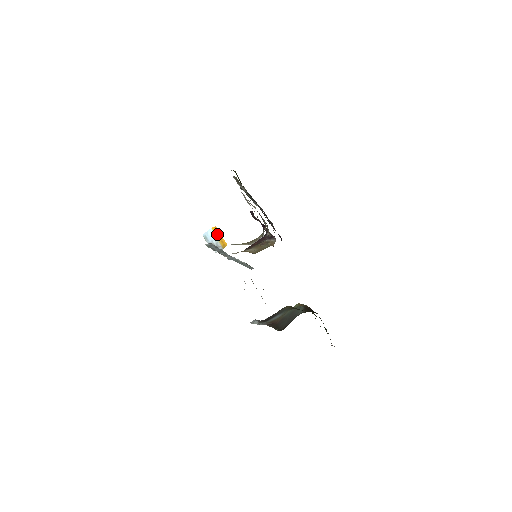
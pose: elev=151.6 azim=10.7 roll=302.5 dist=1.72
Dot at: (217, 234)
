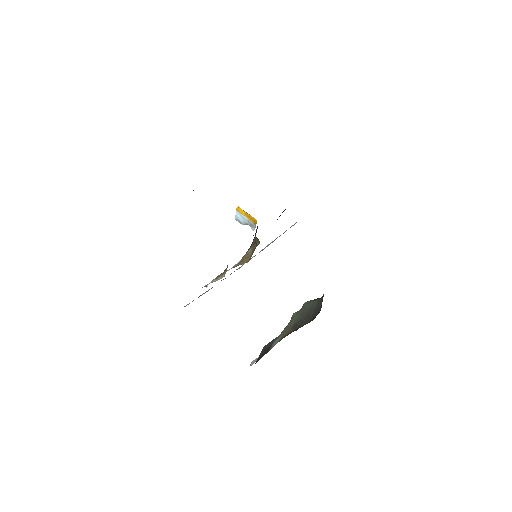
Dot at: (243, 214)
